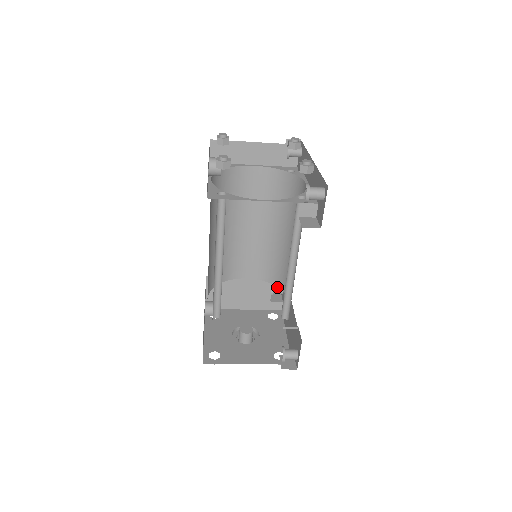
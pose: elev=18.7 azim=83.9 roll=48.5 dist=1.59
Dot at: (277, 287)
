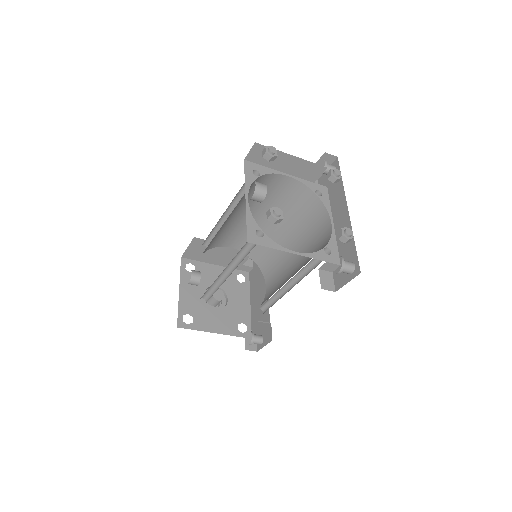
Dot at: occluded
